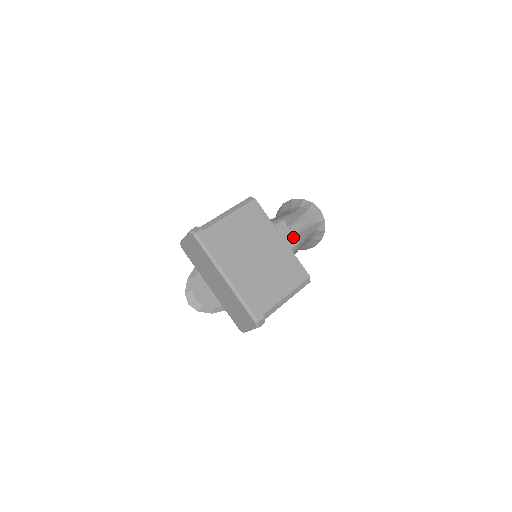
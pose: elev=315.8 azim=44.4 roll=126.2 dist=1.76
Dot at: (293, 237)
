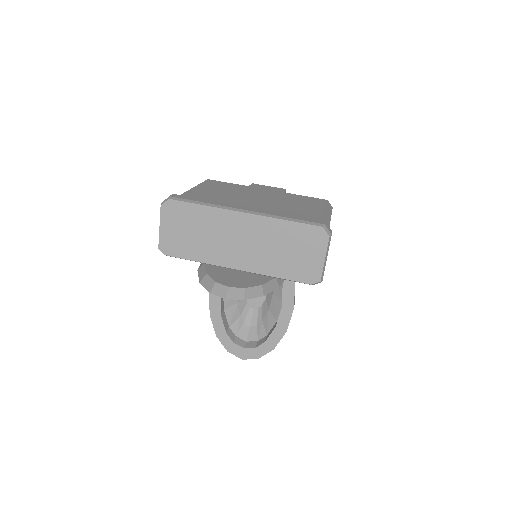
Dot at: (276, 188)
